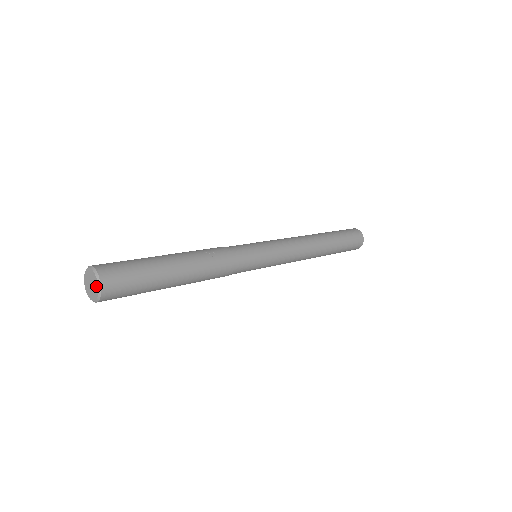
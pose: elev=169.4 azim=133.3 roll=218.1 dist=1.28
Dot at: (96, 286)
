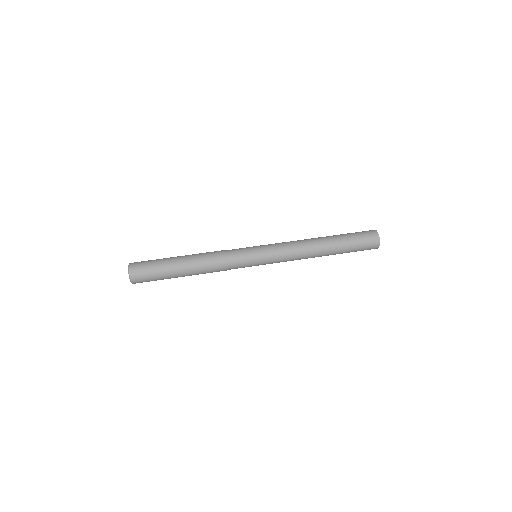
Dot at: (130, 278)
